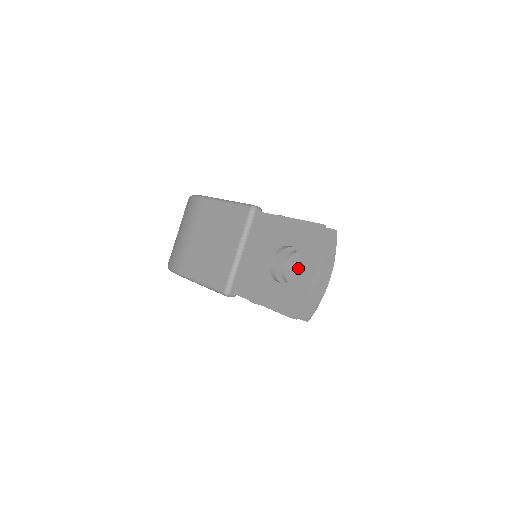
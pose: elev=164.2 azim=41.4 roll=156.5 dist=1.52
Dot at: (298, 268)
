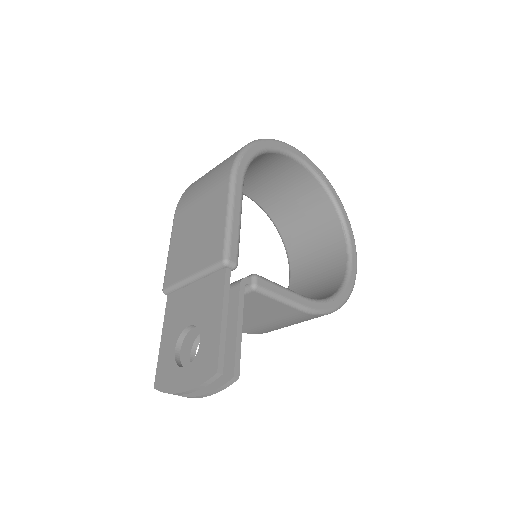
Dot at: (256, 317)
